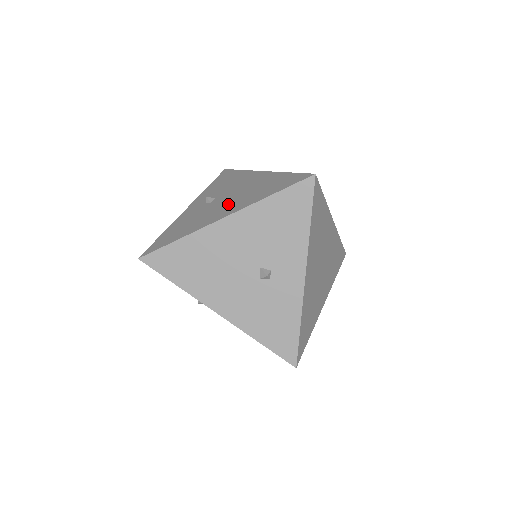
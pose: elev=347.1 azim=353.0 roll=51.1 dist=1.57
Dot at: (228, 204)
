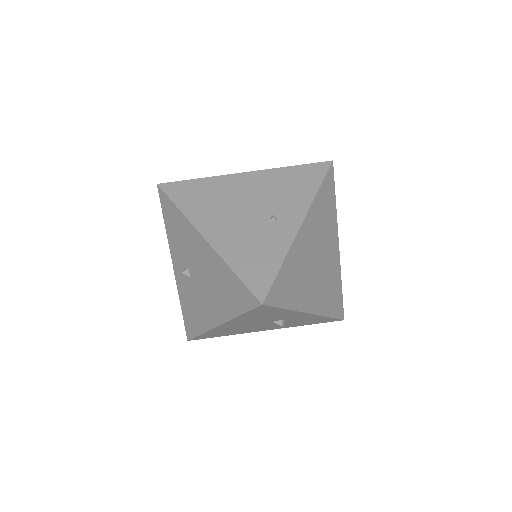
Dot at: (208, 299)
